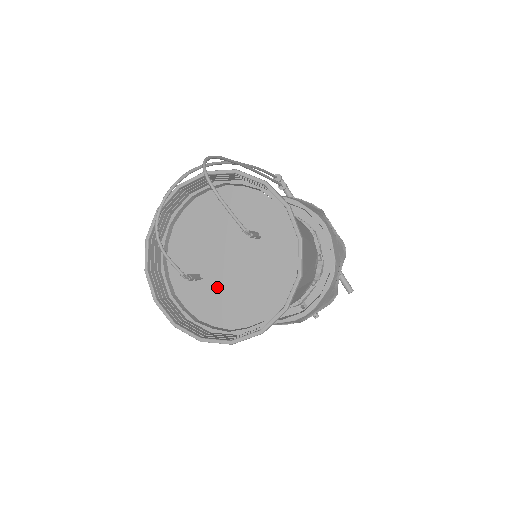
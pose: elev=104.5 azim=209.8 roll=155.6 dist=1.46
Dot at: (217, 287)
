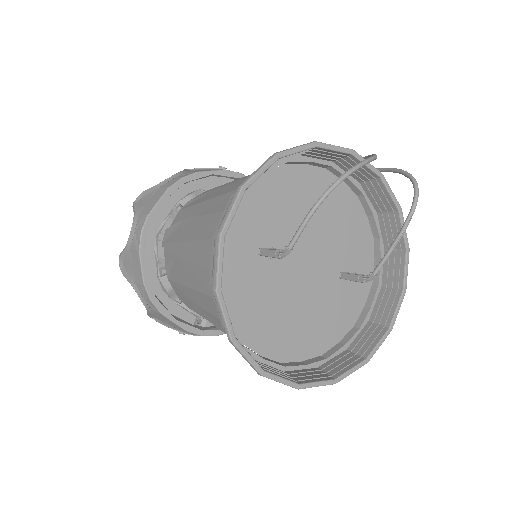
Dot at: (267, 281)
